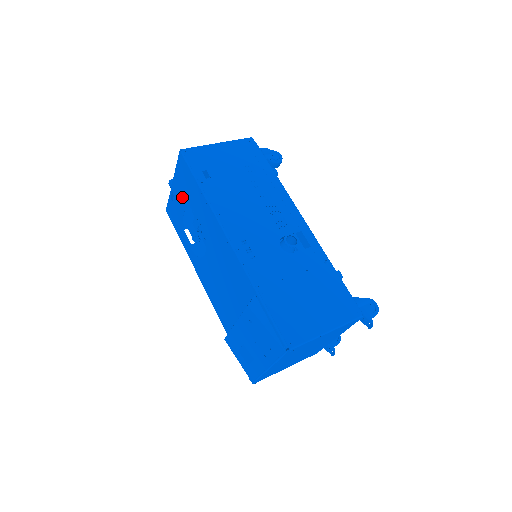
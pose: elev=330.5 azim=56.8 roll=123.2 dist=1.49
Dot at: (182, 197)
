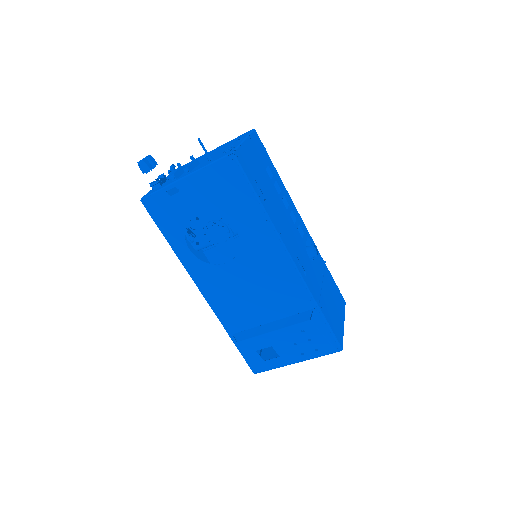
Dot at: (205, 200)
